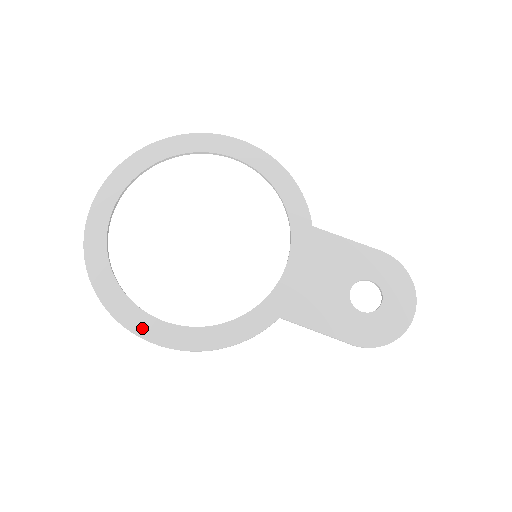
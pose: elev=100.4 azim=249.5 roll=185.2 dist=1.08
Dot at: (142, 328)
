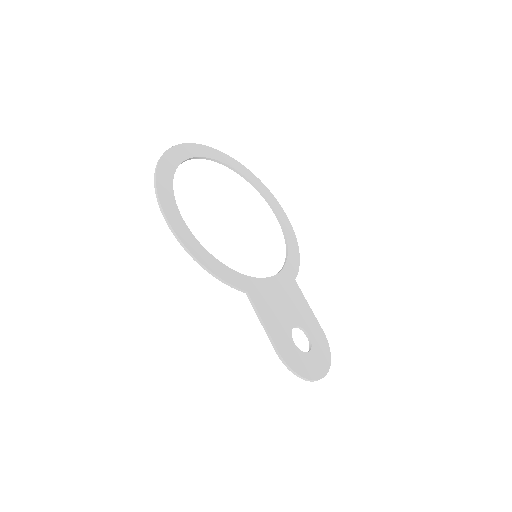
Dot at: (167, 205)
